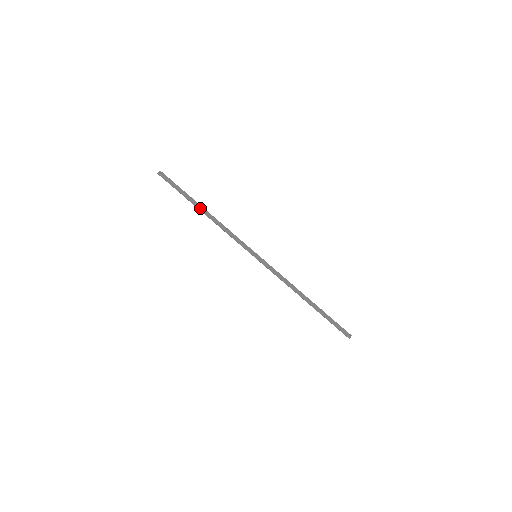
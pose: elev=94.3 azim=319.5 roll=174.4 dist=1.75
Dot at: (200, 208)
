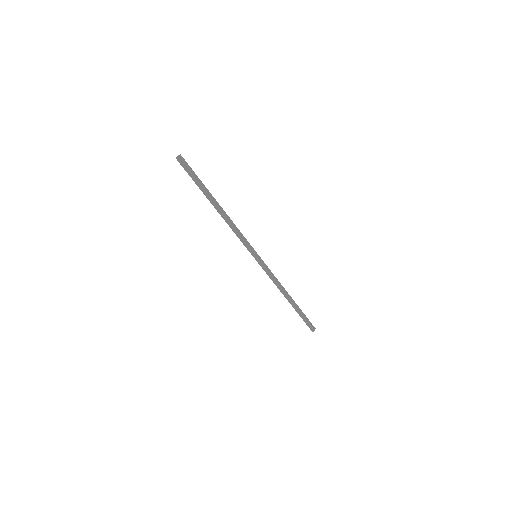
Dot at: (216, 202)
